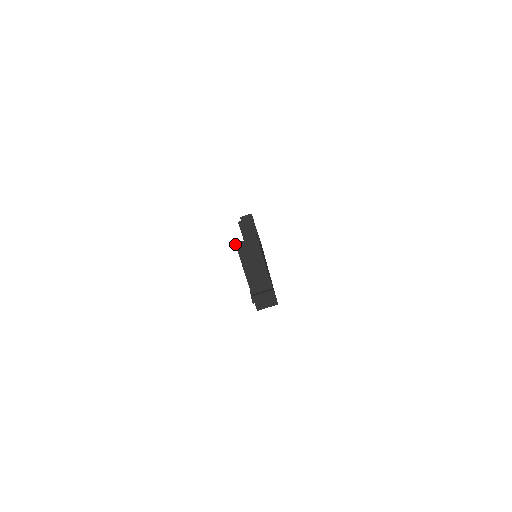
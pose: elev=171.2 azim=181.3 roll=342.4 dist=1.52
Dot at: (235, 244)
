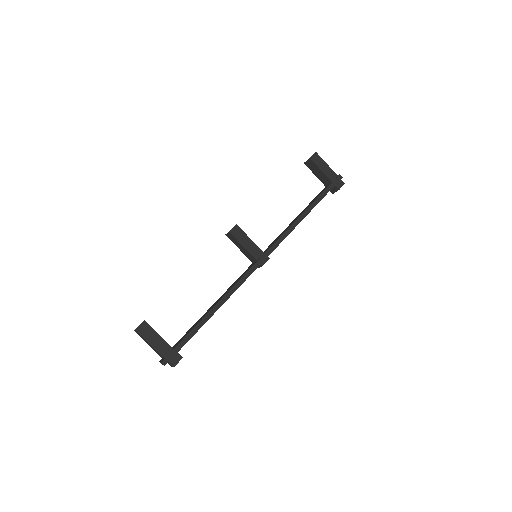
Dot at: occluded
